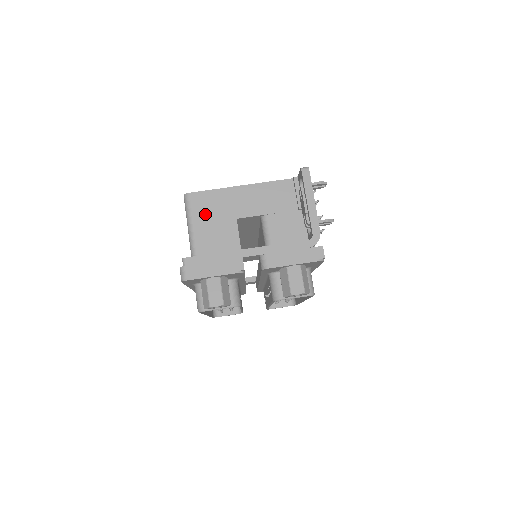
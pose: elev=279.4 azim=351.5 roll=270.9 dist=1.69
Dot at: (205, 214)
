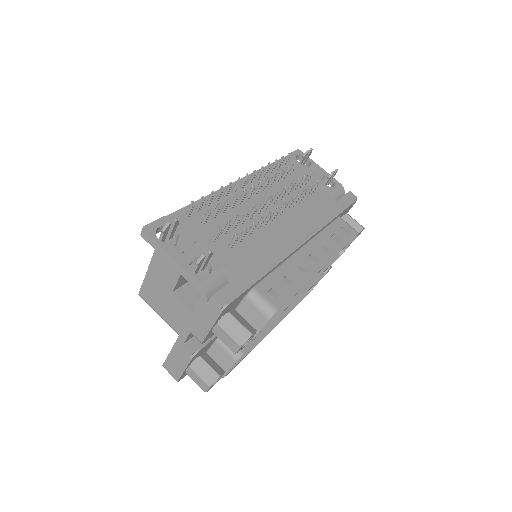
Dot at: (158, 303)
